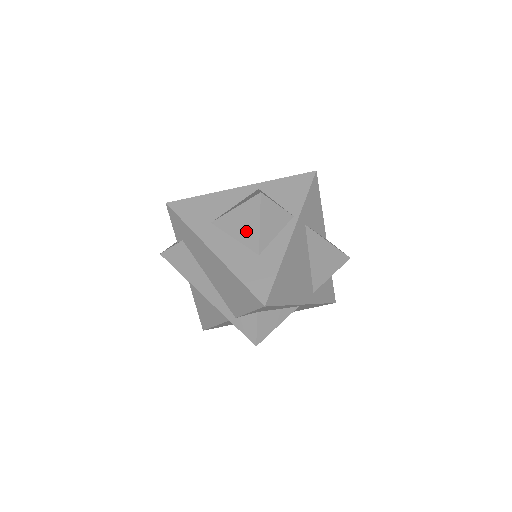
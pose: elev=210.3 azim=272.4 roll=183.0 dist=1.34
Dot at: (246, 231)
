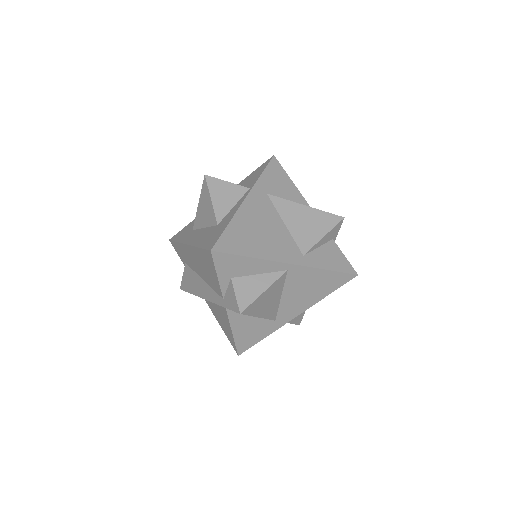
Dot at: (207, 214)
